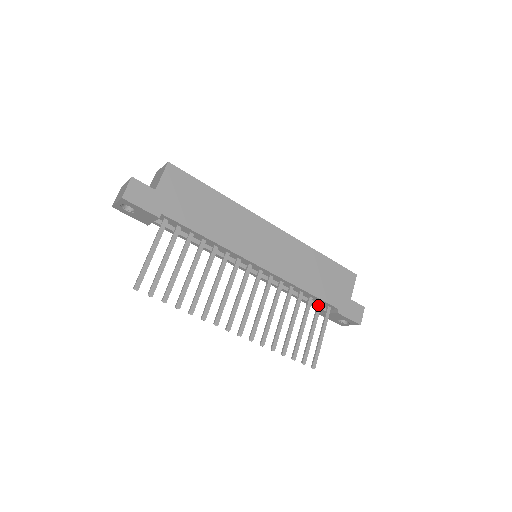
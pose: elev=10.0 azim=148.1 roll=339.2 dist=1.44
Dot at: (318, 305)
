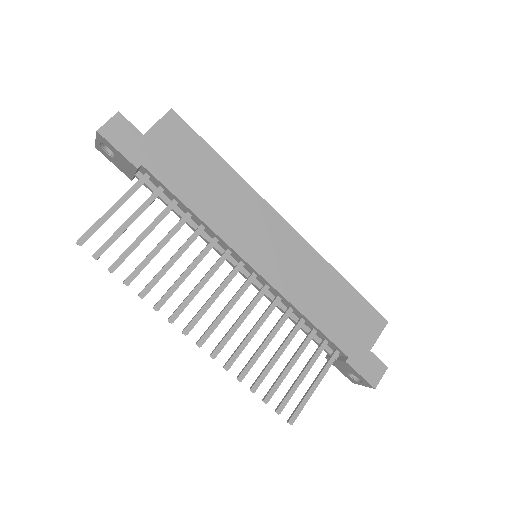
Dot at: (322, 343)
